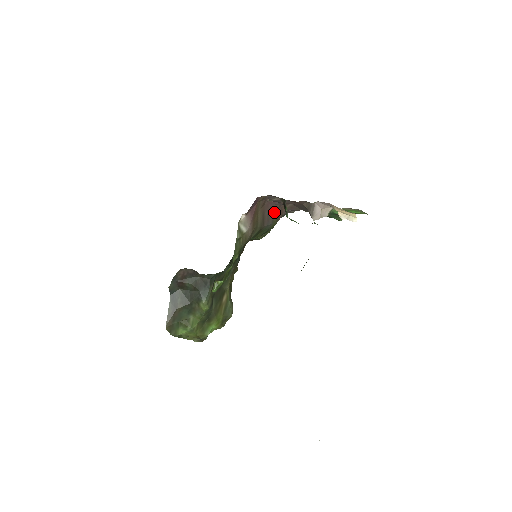
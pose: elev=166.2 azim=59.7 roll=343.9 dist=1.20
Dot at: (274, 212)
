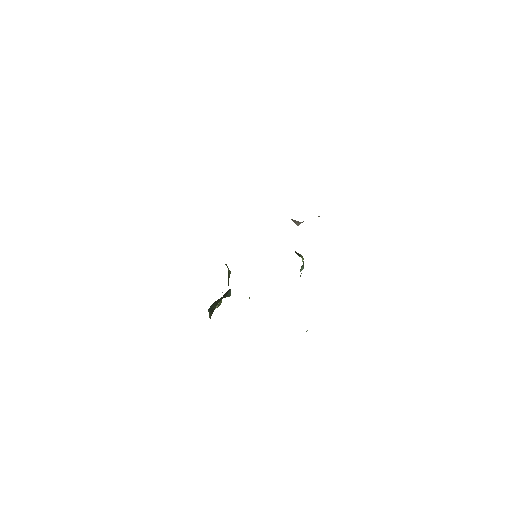
Dot at: occluded
